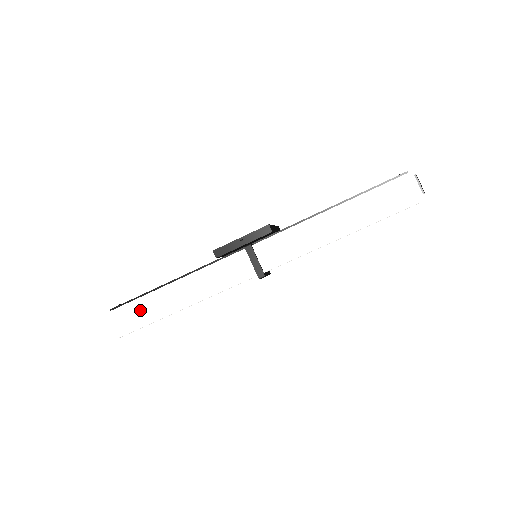
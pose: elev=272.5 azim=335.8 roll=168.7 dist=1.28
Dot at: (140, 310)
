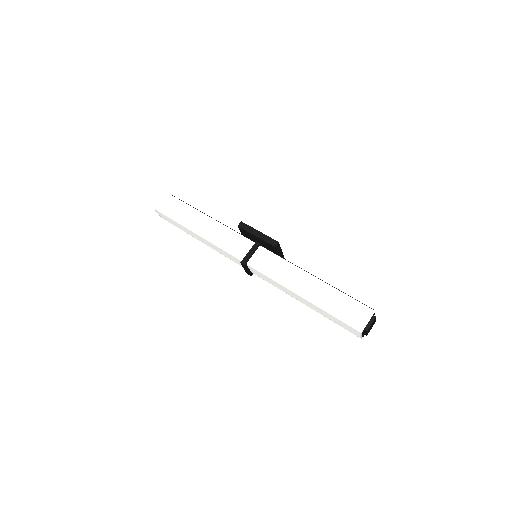
Dot at: (179, 209)
